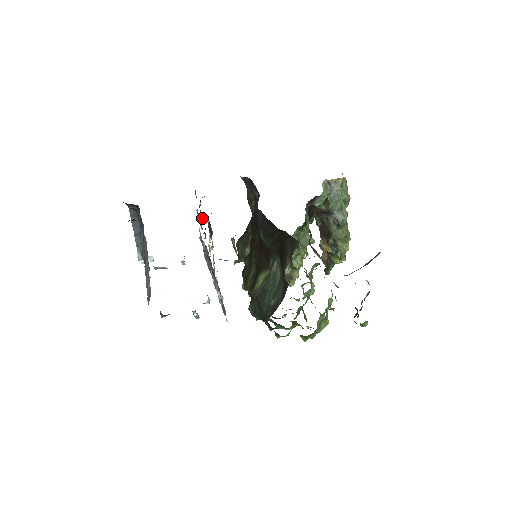
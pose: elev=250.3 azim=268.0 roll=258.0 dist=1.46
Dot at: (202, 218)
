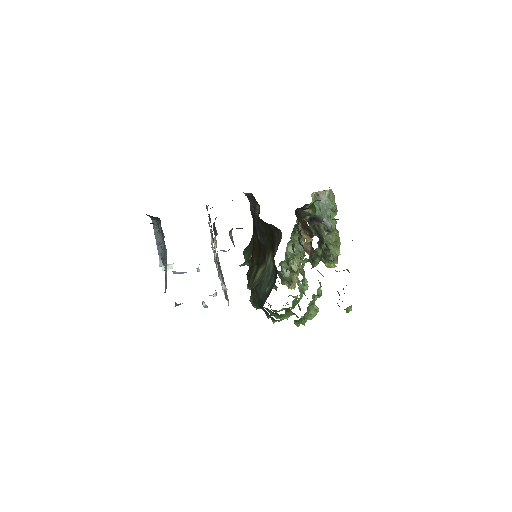
Dot at: occluded
